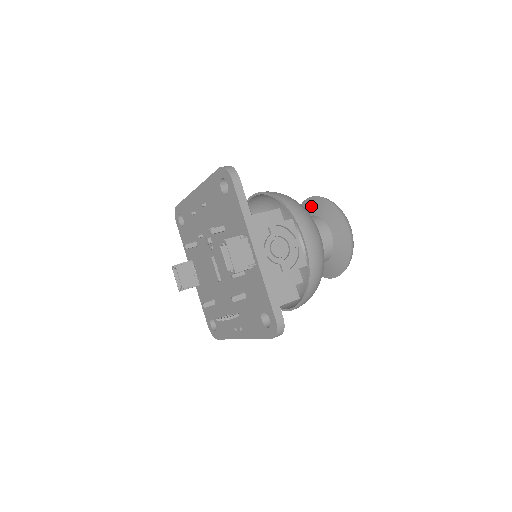
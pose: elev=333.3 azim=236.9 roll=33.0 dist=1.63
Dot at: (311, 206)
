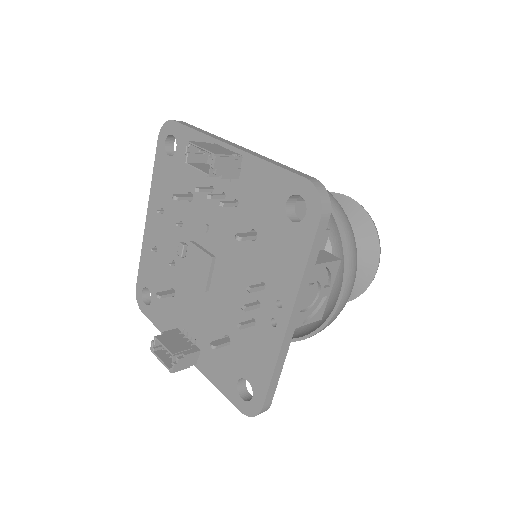
Dot at: occluded
